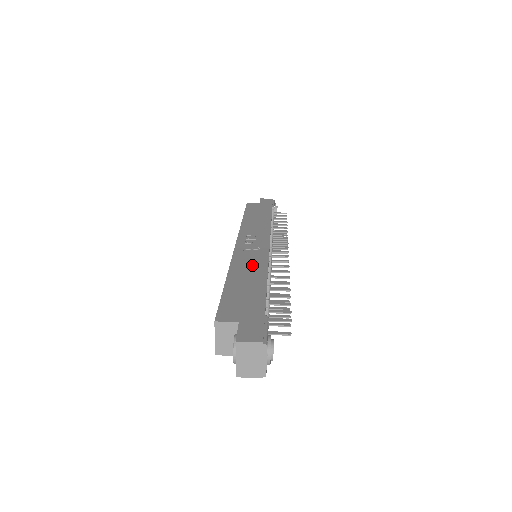
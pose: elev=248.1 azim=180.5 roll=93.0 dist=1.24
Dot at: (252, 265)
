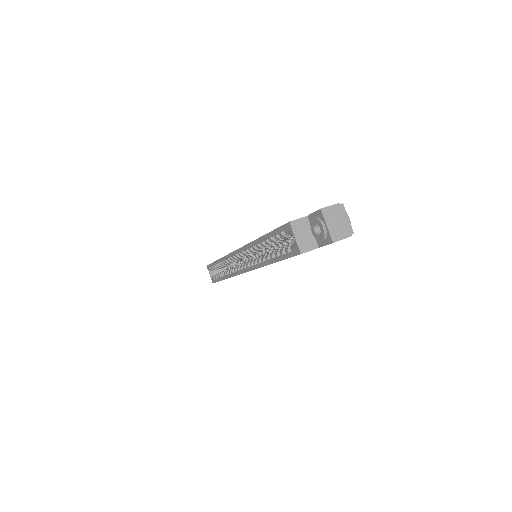
Dot at: occluded
